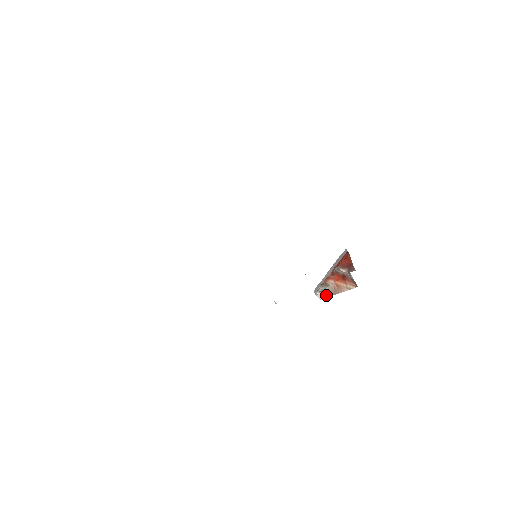
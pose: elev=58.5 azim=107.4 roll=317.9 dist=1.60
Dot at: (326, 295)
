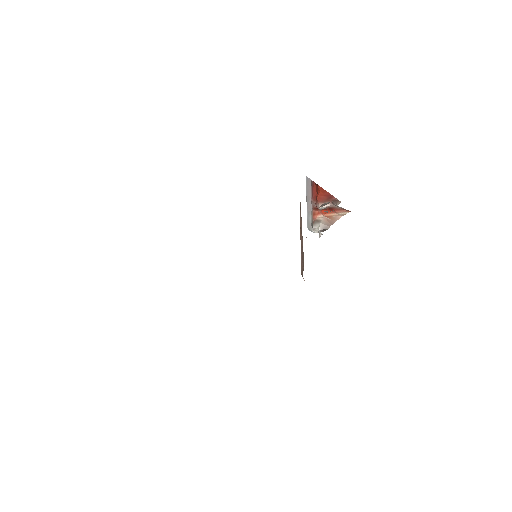
Dot at: (324, 230)
